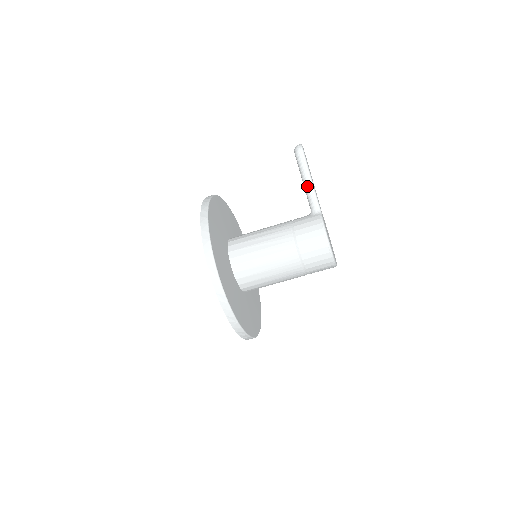
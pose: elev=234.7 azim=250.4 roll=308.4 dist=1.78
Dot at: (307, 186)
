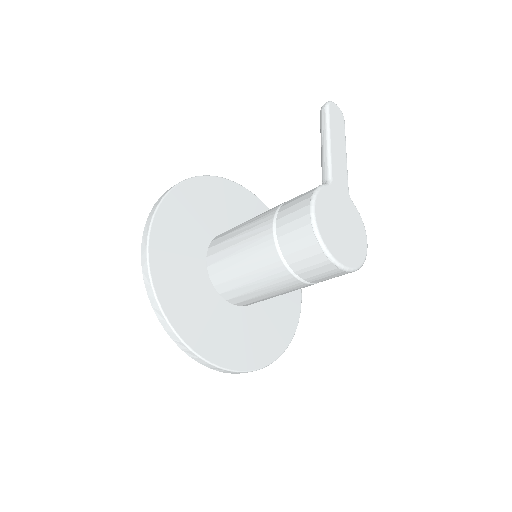
Dot at: (322, 150)
